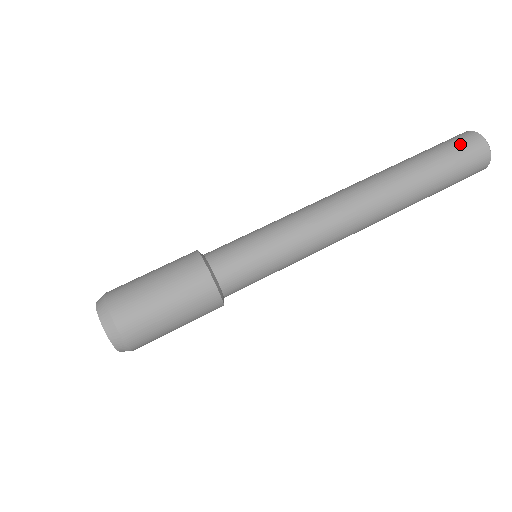
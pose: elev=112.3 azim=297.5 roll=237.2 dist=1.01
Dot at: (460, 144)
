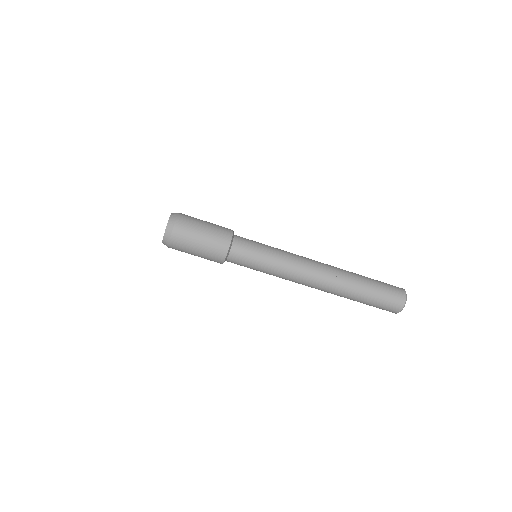
Dot at: (389, 304)
